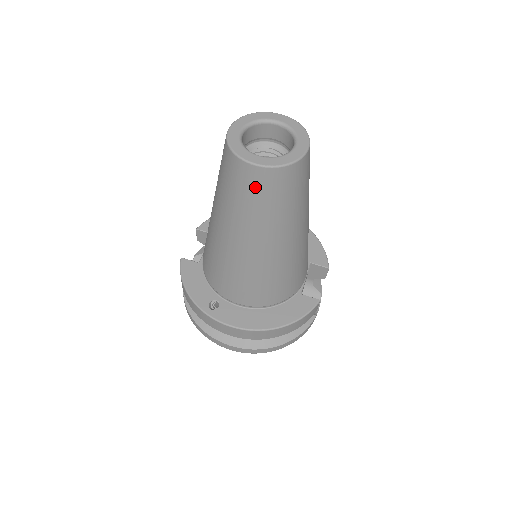
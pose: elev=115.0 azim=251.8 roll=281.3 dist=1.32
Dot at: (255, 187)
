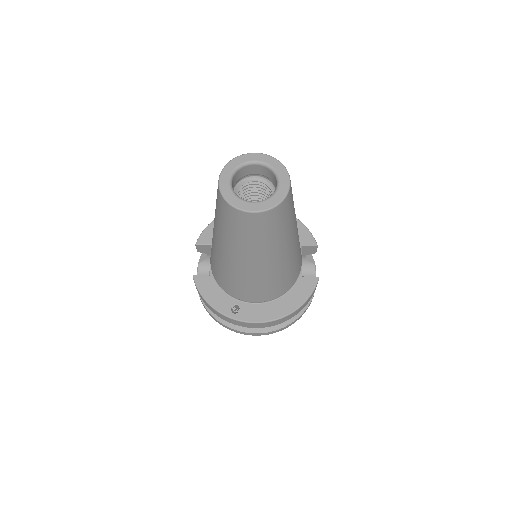
Dot at: (256, 226)
